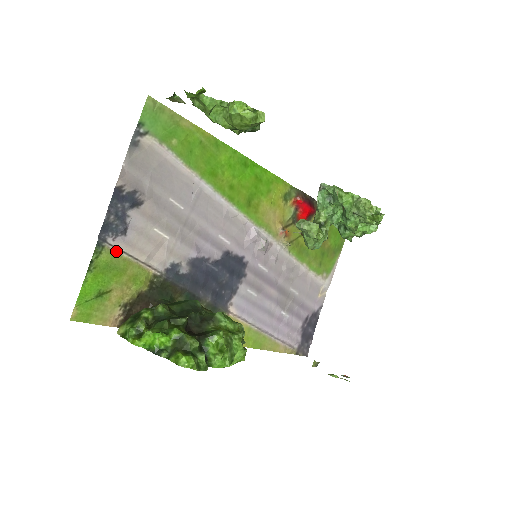
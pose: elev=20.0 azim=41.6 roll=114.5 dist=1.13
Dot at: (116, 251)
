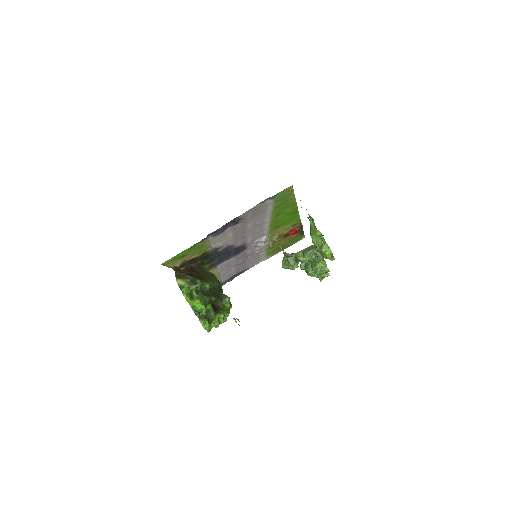
Dot at: (207, 241)
